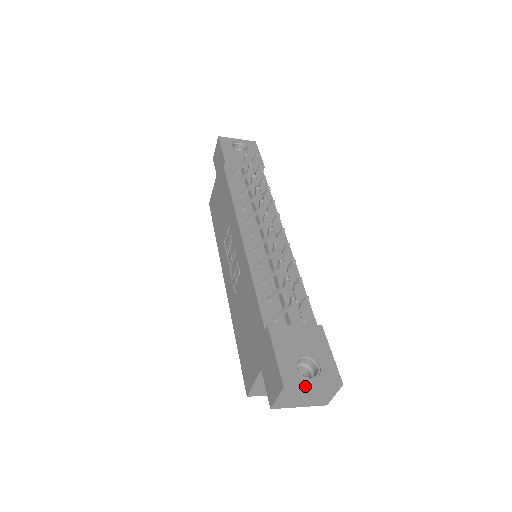
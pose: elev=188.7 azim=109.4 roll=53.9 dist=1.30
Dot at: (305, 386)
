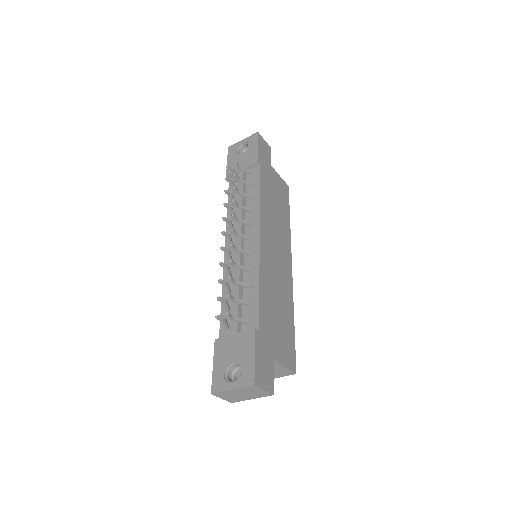
Dot at: (225, 391)
